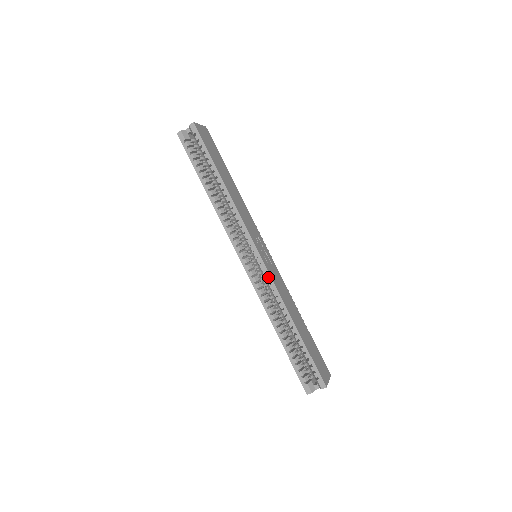
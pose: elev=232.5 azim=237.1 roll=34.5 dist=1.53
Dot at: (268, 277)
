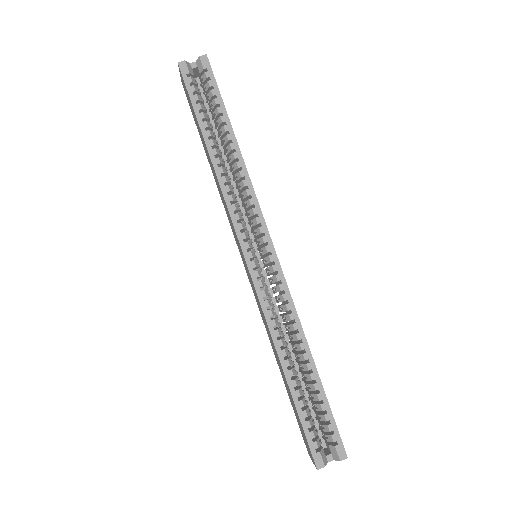
Dot at: (282, 282)
